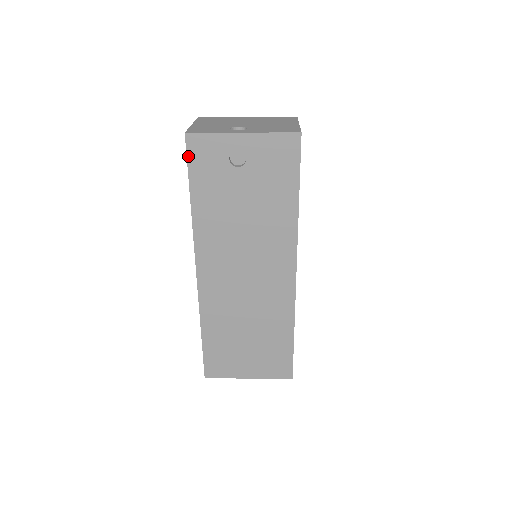
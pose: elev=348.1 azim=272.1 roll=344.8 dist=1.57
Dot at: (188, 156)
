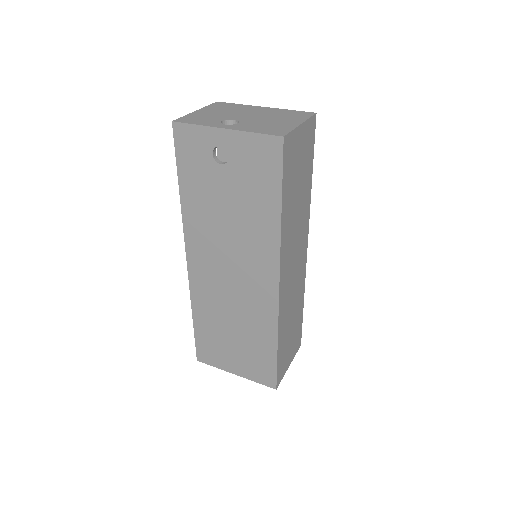
Dot at: (176, 145)
